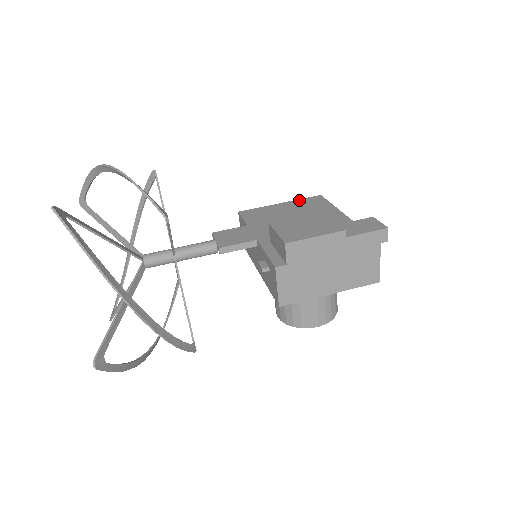
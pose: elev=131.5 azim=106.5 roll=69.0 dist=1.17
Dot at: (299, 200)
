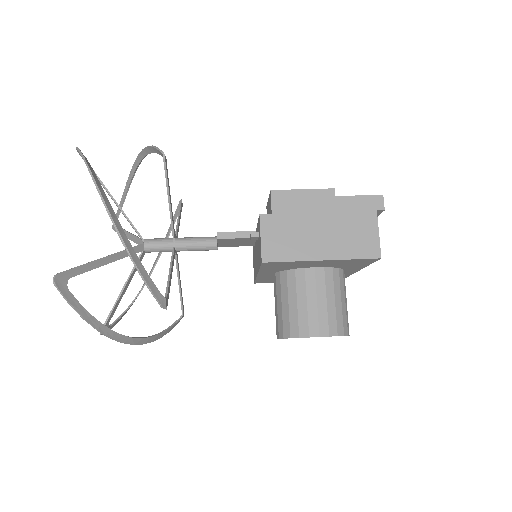
Dot at: occluded
